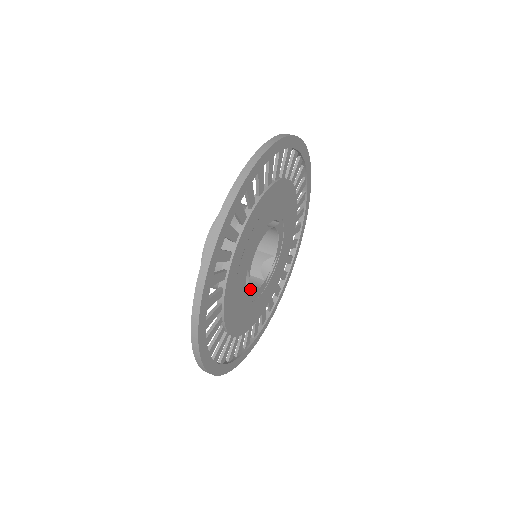
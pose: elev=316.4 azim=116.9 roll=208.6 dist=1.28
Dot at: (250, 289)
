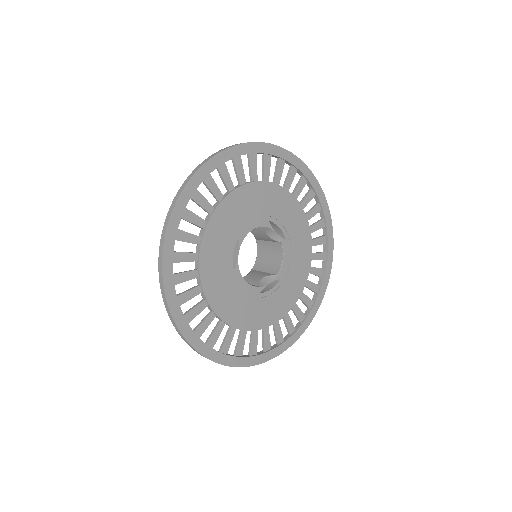
Dot at: (238, 269)
